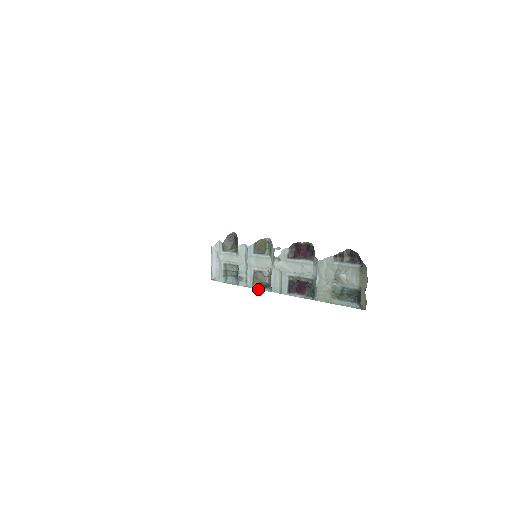
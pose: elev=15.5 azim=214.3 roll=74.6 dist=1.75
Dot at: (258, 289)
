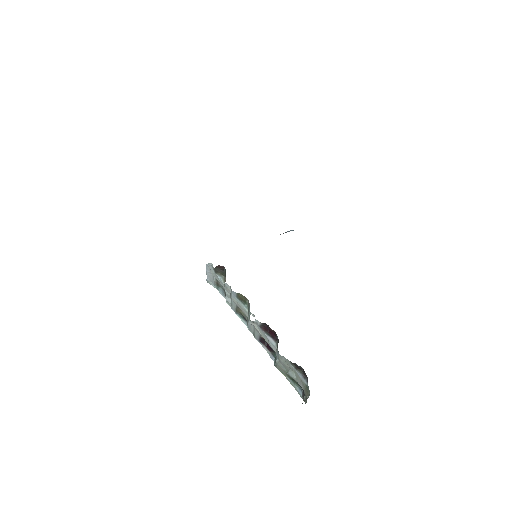
Dot at: occluded
